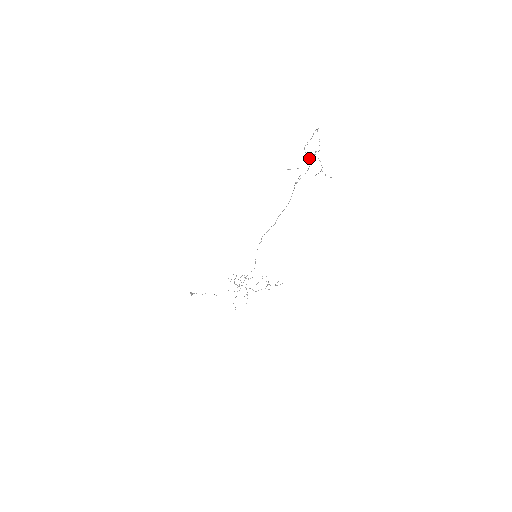
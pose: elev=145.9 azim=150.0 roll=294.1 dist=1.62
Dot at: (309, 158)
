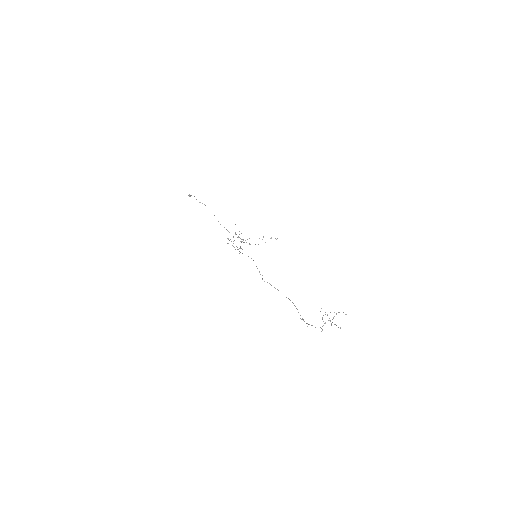
Dot at: occluded
